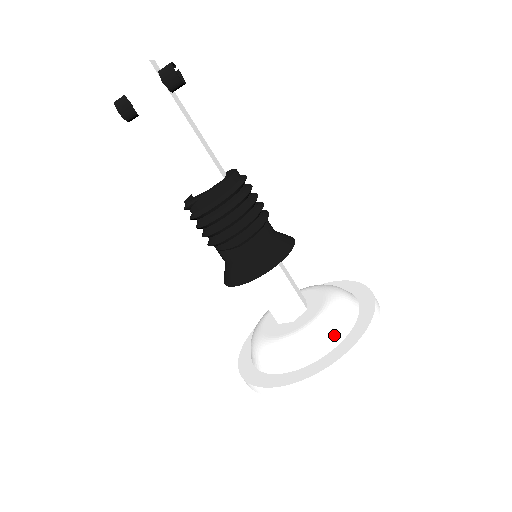
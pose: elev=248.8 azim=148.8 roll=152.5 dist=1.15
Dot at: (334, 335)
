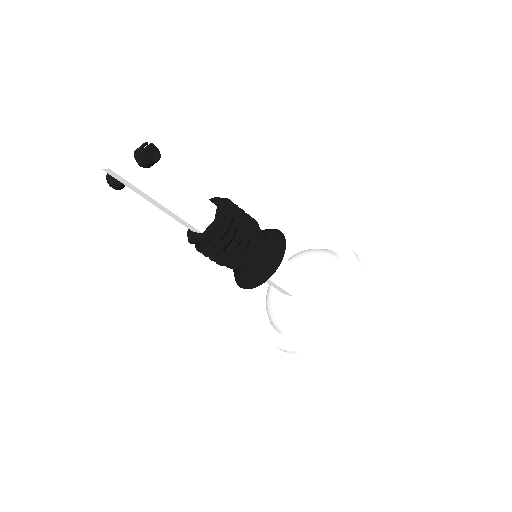
Dot at: (323, 316)
